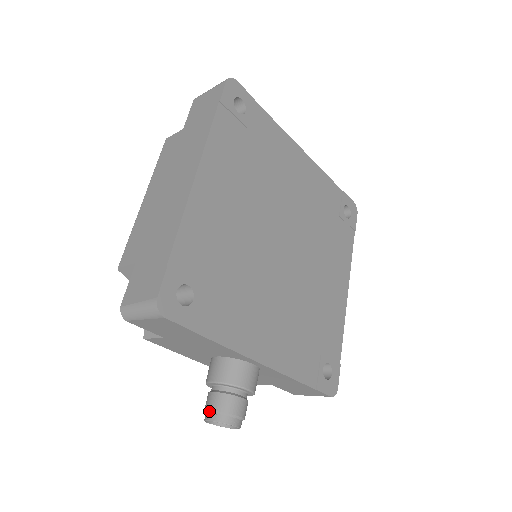
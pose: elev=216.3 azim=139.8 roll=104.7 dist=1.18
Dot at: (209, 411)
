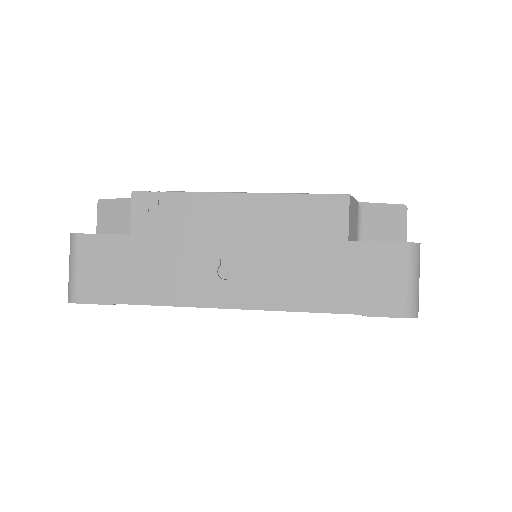
Dot at: occluded
